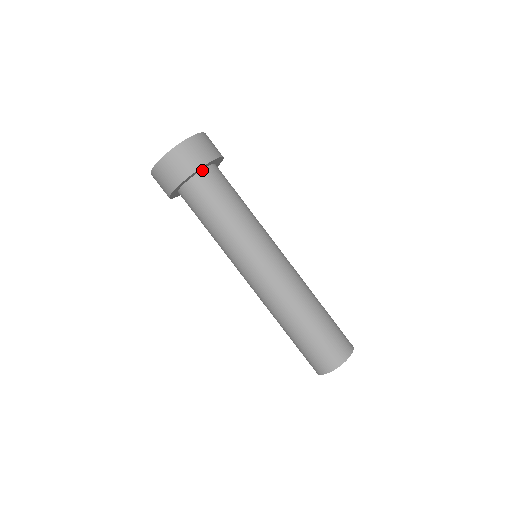
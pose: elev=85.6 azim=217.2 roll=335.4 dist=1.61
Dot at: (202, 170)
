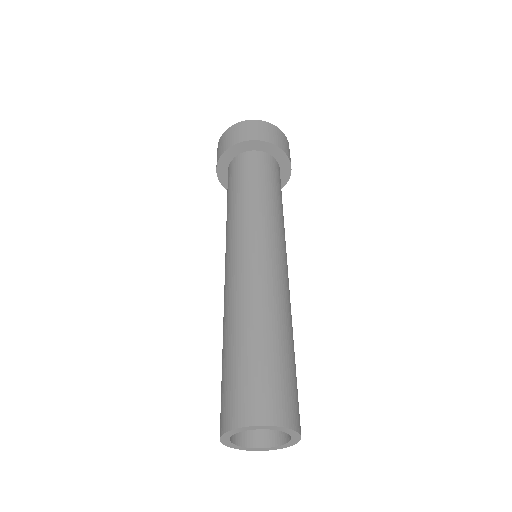
Dot at: (258, 151)
